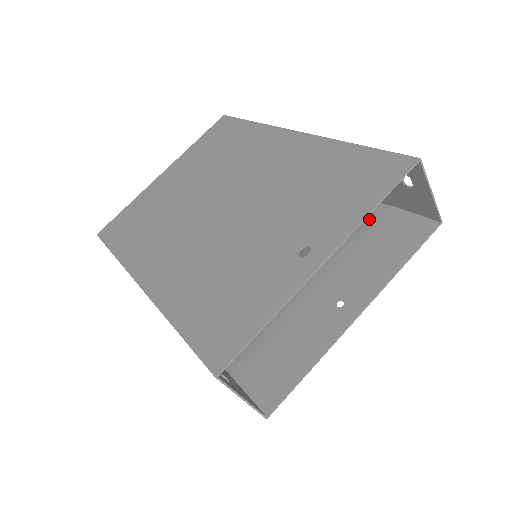
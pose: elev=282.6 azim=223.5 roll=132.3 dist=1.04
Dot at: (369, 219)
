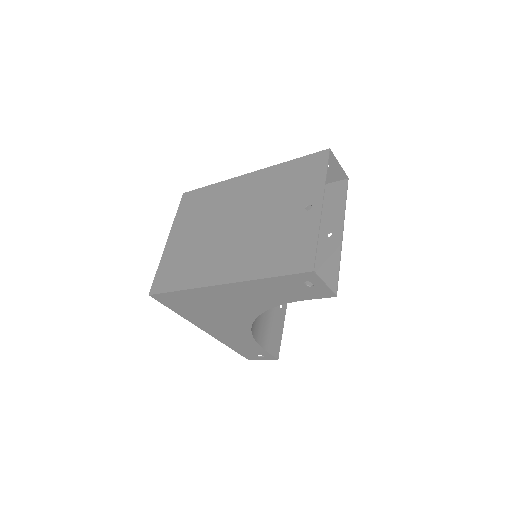
Dot at: occluded
